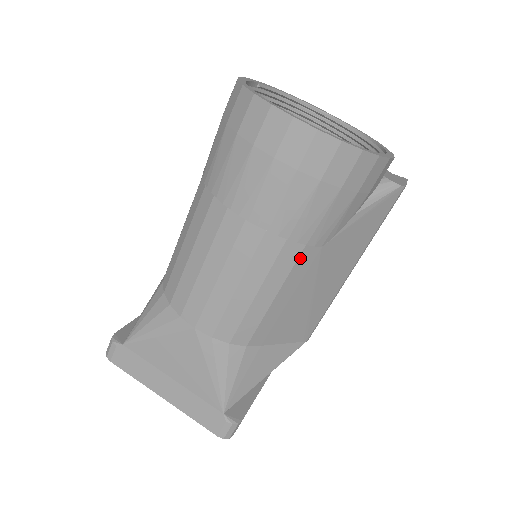
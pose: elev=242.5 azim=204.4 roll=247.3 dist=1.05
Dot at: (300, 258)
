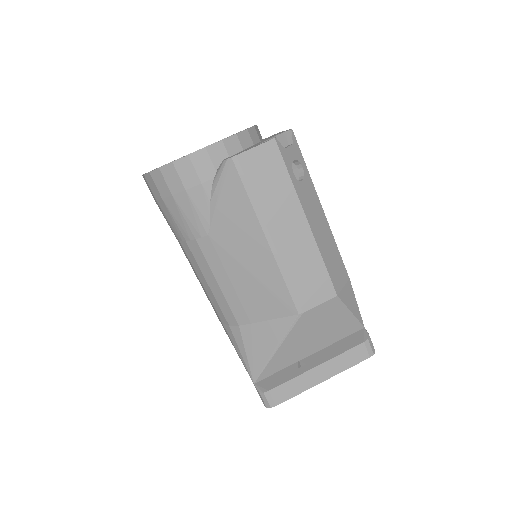
Dot at: (202, 249)
